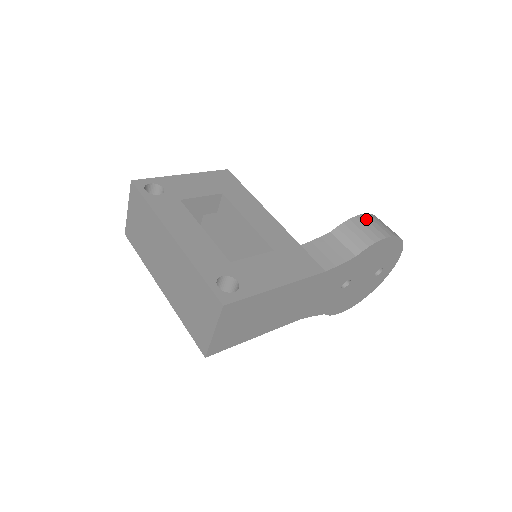
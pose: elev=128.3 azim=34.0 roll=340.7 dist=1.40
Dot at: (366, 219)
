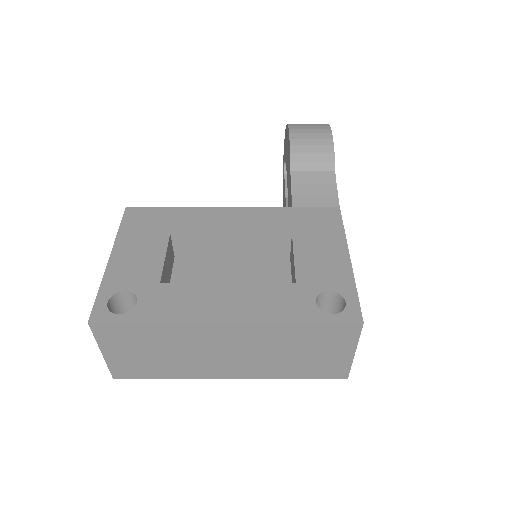
Dot at: (298, 133)
